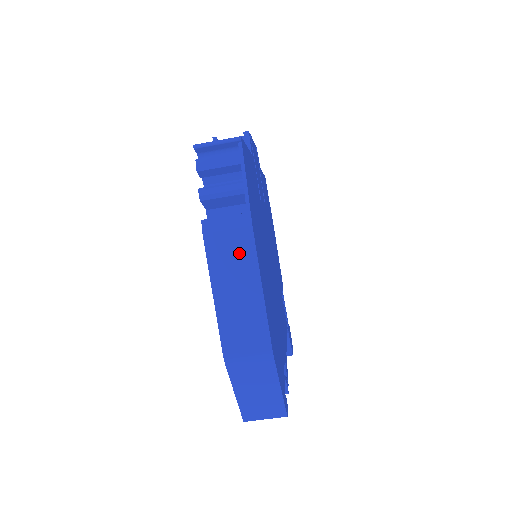
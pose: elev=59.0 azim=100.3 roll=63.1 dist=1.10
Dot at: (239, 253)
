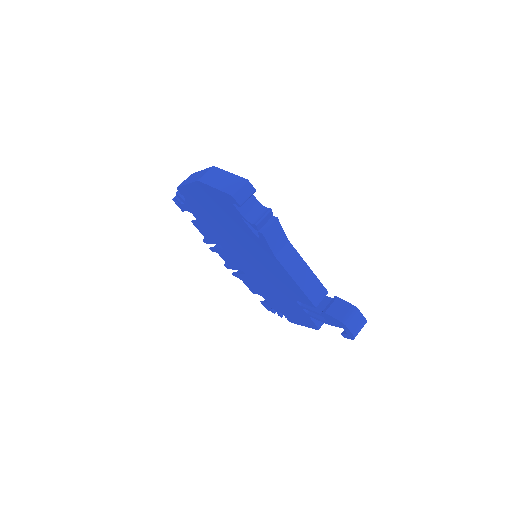
Dot at: (190, 177)
